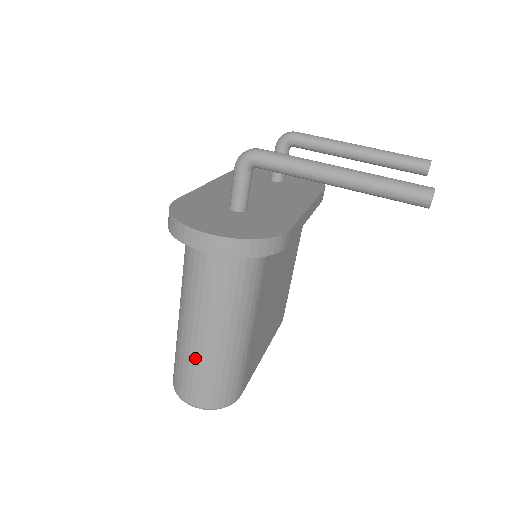
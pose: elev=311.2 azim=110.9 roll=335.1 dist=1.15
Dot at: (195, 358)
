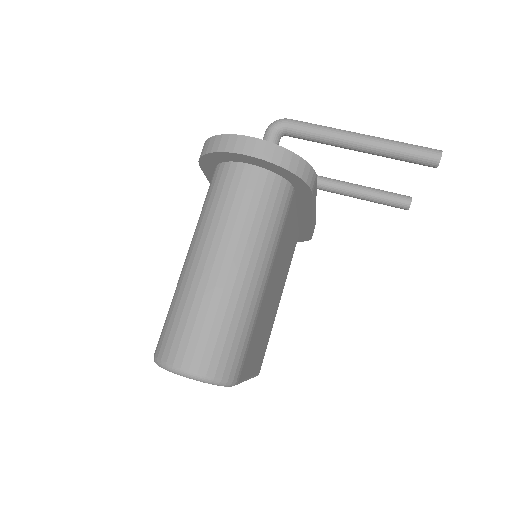
Dot at: (202, 298)
